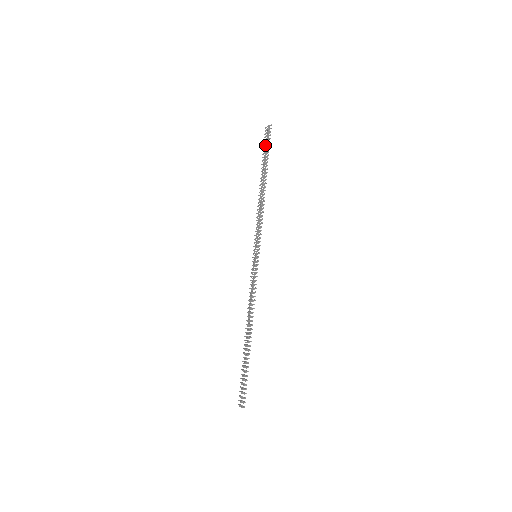
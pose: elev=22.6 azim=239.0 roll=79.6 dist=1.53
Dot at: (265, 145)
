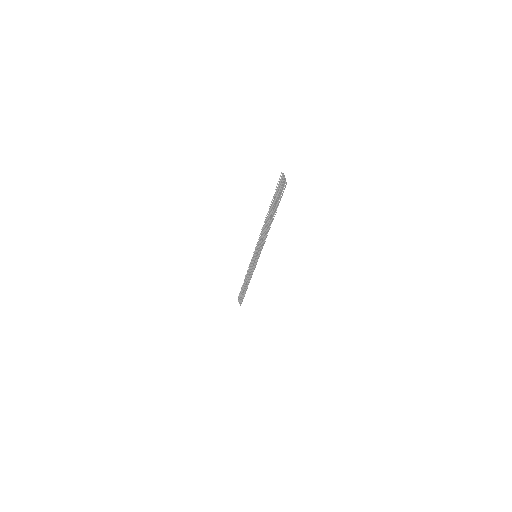
Dot at: (278, 189)
